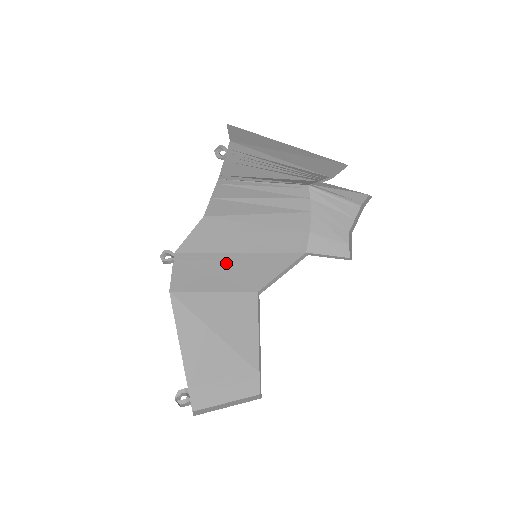
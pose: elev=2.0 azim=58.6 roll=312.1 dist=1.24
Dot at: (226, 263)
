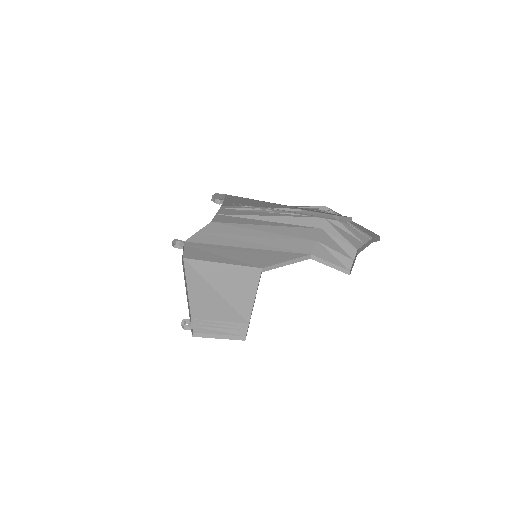
Dot at: (232, 251)
